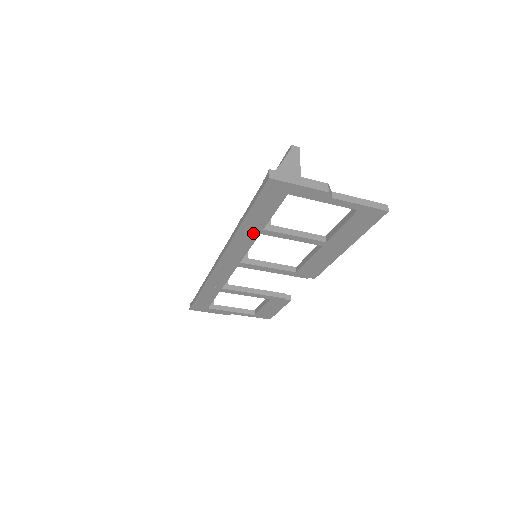
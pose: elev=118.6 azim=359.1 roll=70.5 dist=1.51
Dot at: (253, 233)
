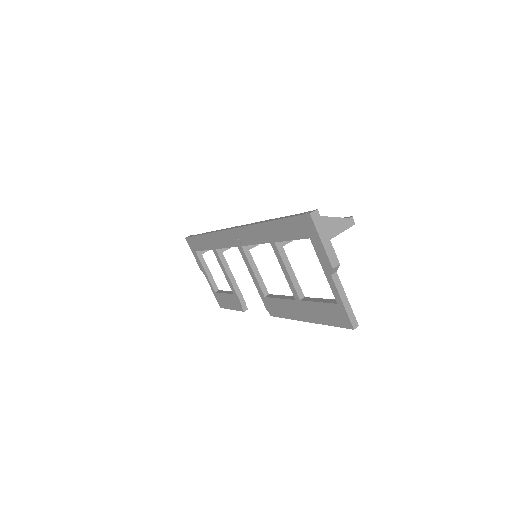
Dot at: (267, 237)
